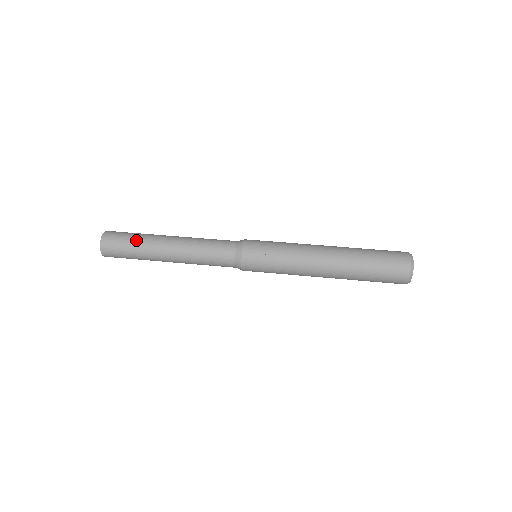
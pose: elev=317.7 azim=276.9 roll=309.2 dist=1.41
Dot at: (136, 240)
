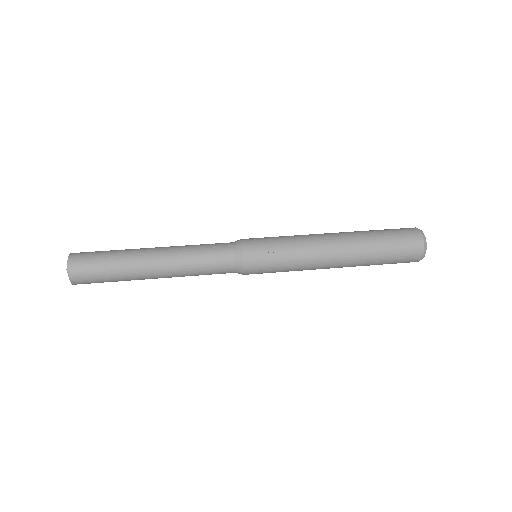
Dot at: (113, 257)
